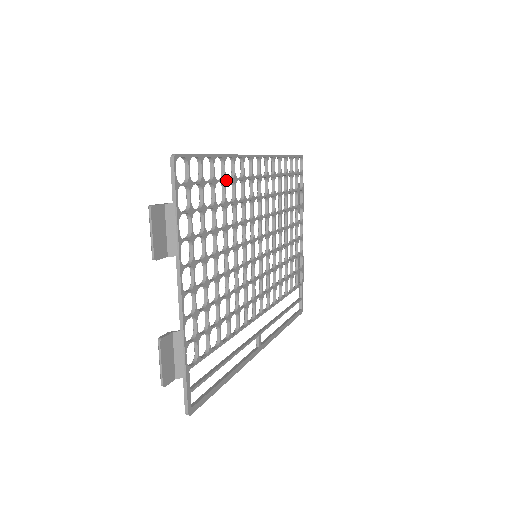
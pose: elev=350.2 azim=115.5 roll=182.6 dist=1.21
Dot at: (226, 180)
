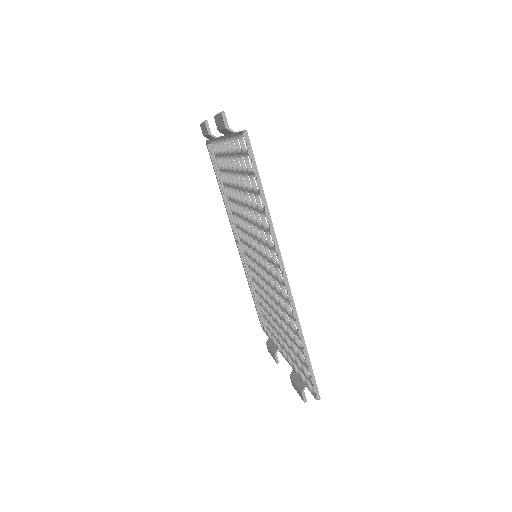
Dot at: (295, 328)
